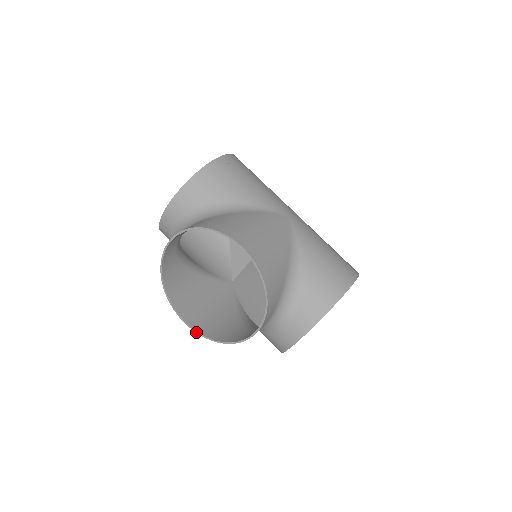
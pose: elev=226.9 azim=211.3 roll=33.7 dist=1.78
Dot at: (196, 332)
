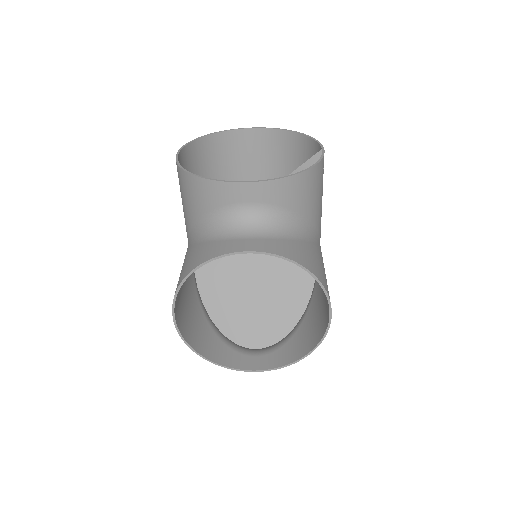
Dot at: (180, 334)
